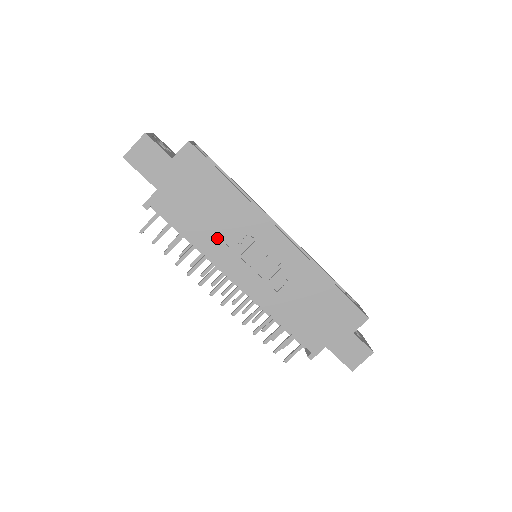
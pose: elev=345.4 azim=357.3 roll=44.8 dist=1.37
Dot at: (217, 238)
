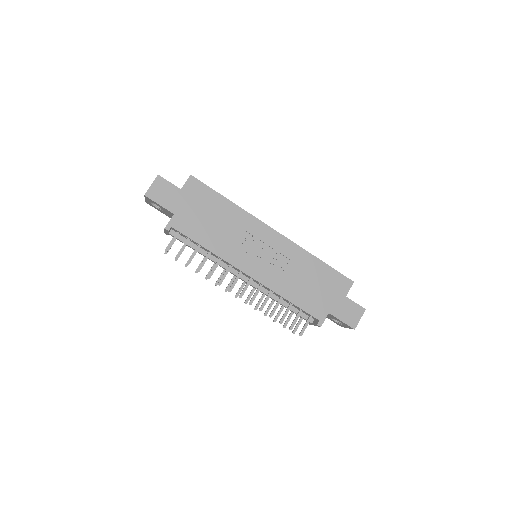
Dot at: (226, 242)
